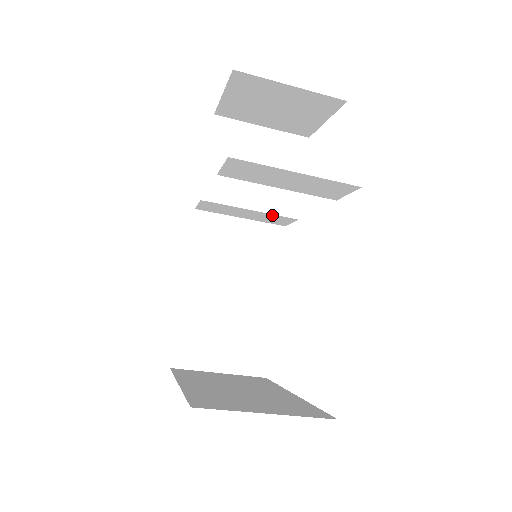
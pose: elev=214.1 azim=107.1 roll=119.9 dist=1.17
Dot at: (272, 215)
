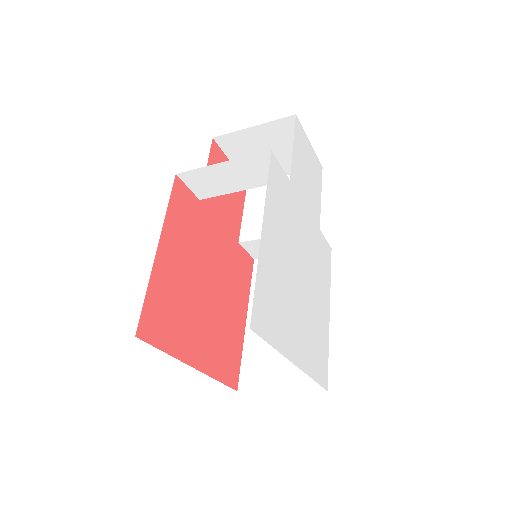
Dot at: occluded
